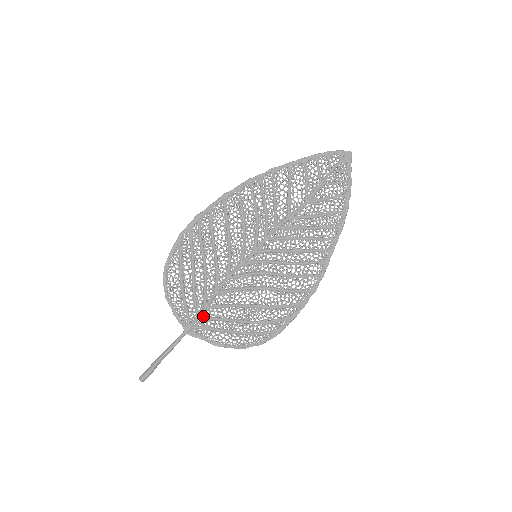
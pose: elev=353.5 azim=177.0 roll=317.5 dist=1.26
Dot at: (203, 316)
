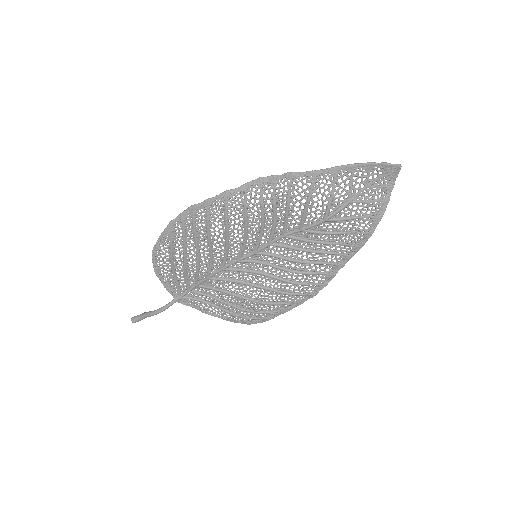
Dot at: (194, 290)
